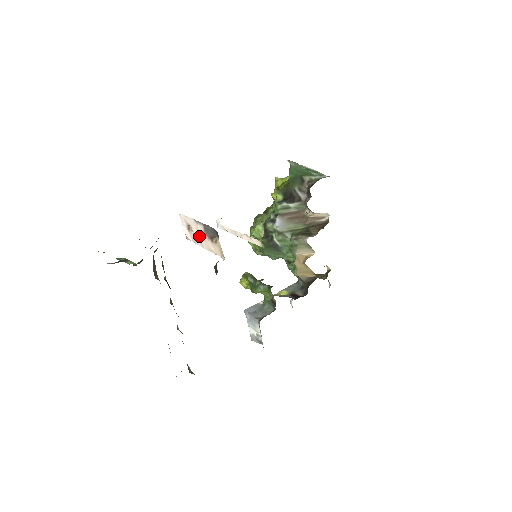
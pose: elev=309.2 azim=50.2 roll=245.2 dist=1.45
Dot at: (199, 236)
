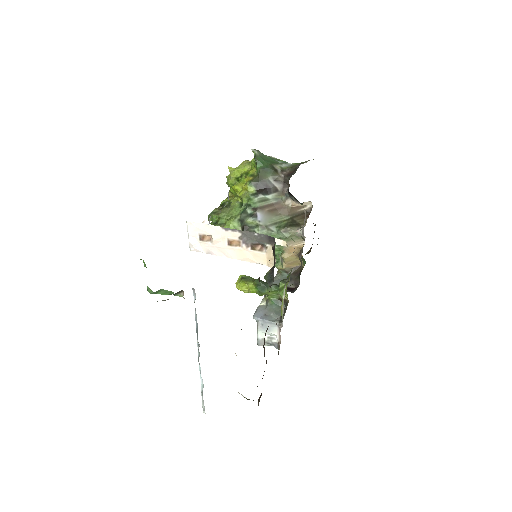
Dot at: (225, 245)
